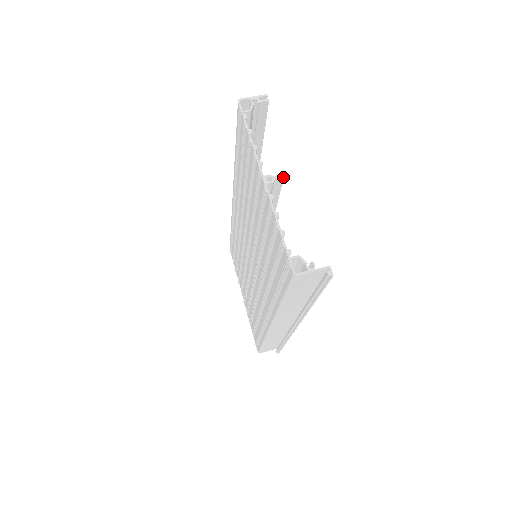
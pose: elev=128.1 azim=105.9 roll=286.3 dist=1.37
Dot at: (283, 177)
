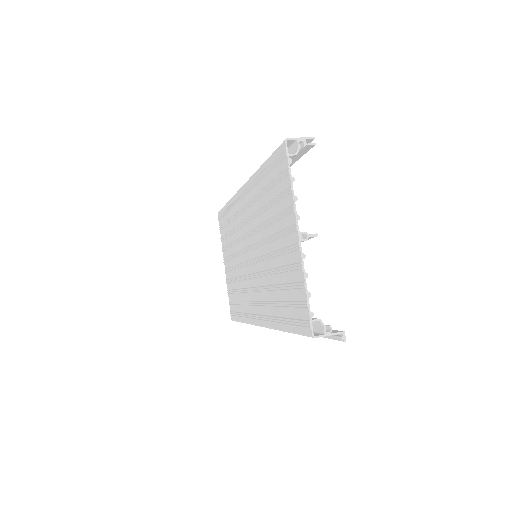
Dot at: occluded
